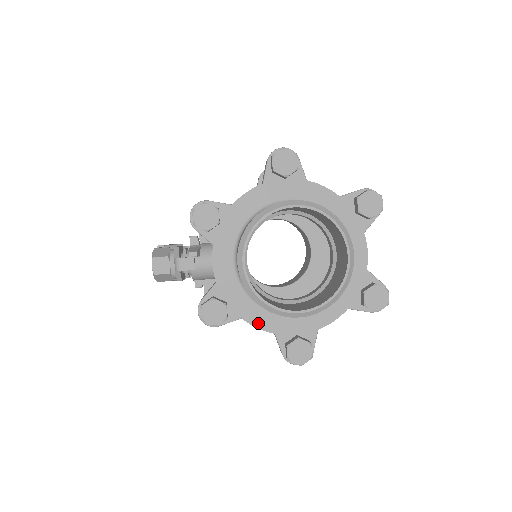
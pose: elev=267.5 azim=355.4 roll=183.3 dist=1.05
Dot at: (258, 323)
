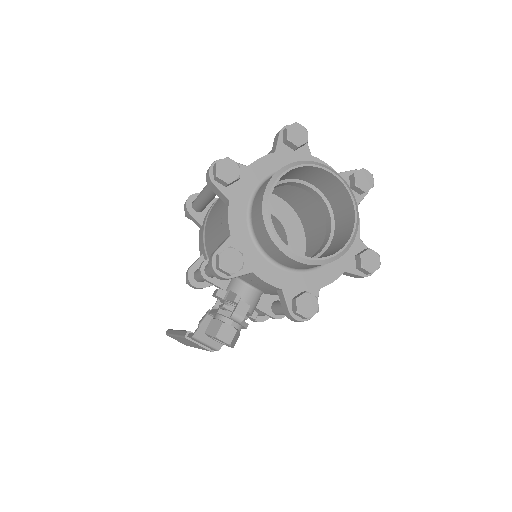
Dot at: (330, 279)
